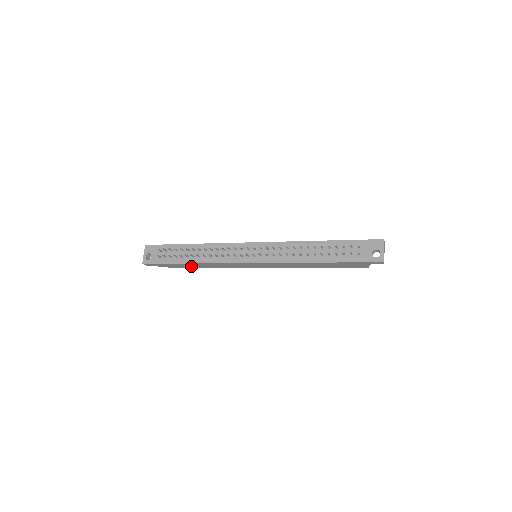
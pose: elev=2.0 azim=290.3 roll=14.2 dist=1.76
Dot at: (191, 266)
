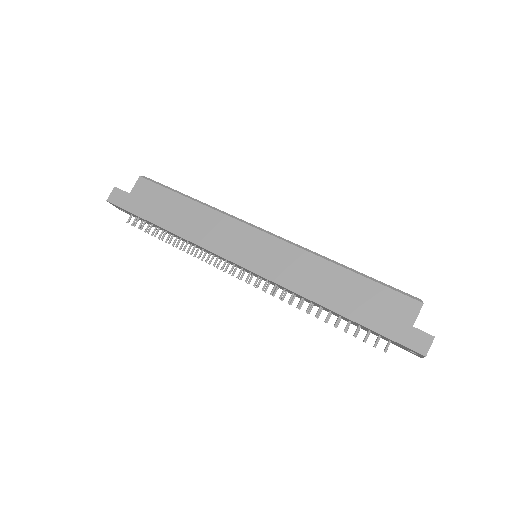
Dot at: occluded
